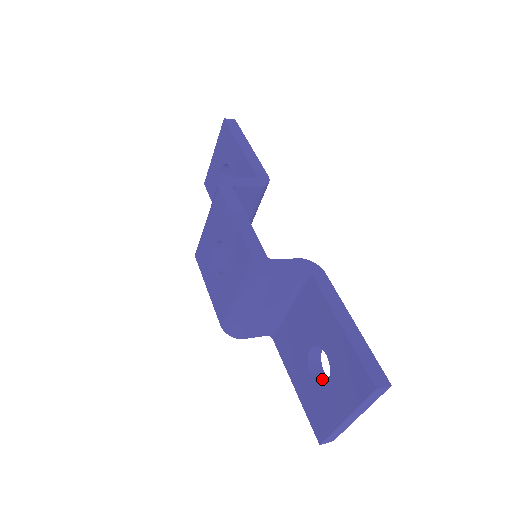
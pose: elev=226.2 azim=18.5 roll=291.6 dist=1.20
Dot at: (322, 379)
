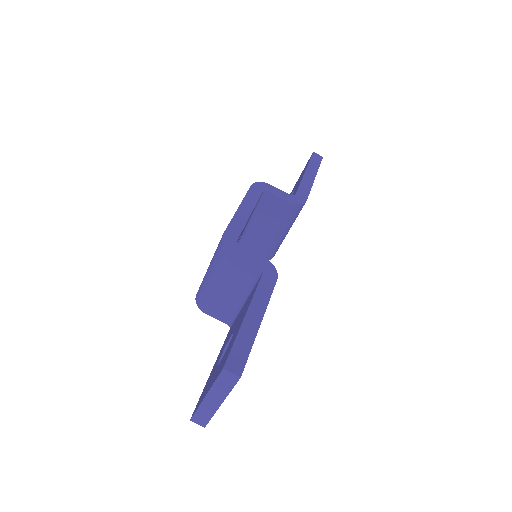
Dot at: occluded
